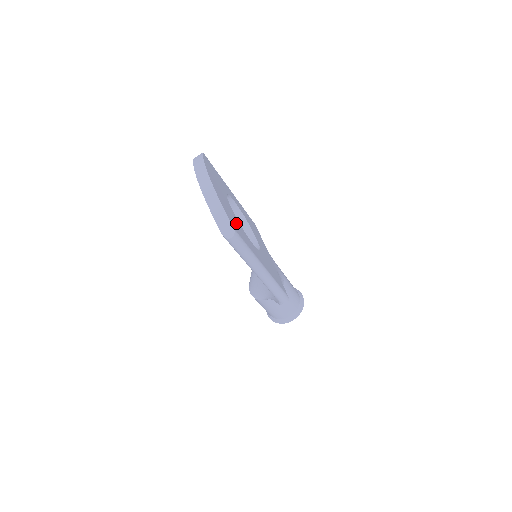
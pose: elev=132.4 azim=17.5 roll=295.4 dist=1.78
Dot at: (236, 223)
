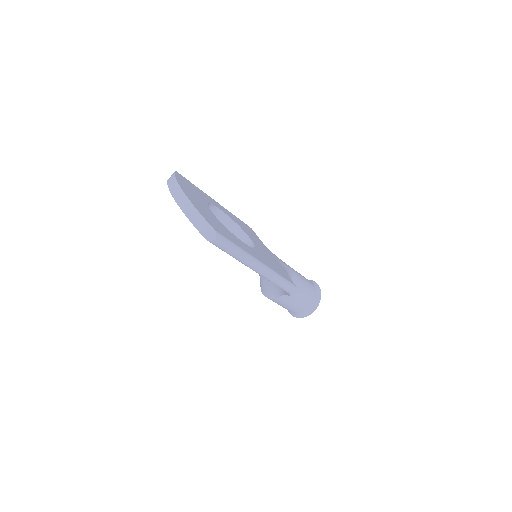
Dot at: (219, 226)
